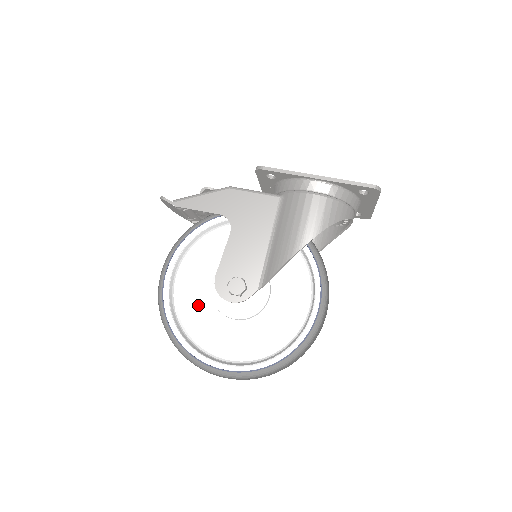
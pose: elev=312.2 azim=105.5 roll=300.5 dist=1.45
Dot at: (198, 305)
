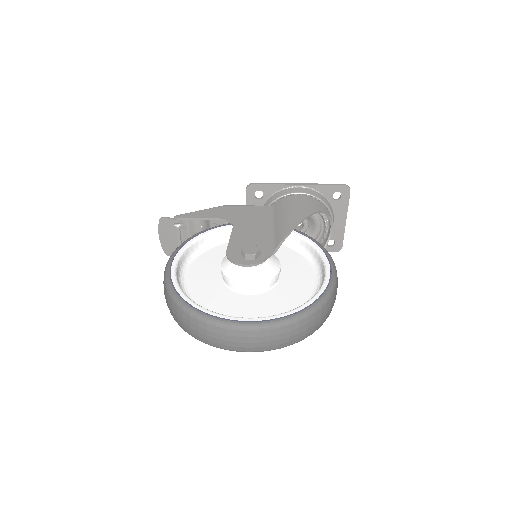
Dot at: (207, 291)
